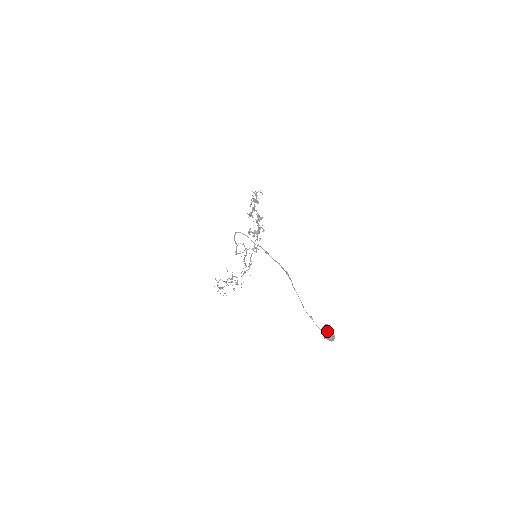
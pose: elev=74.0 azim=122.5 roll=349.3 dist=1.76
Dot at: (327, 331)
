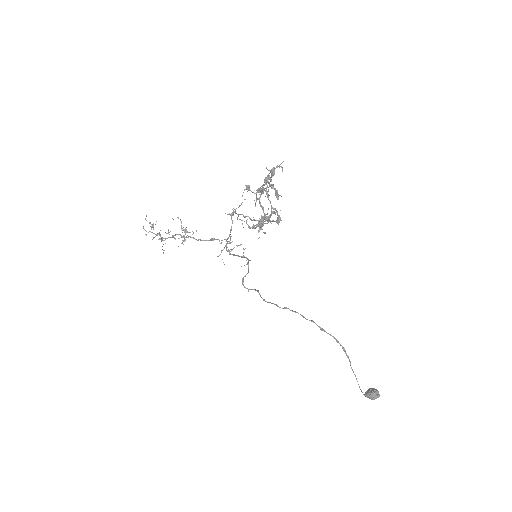
Dot at: occluded
